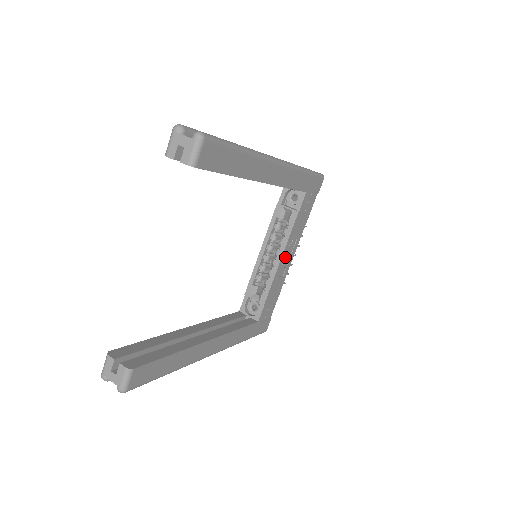
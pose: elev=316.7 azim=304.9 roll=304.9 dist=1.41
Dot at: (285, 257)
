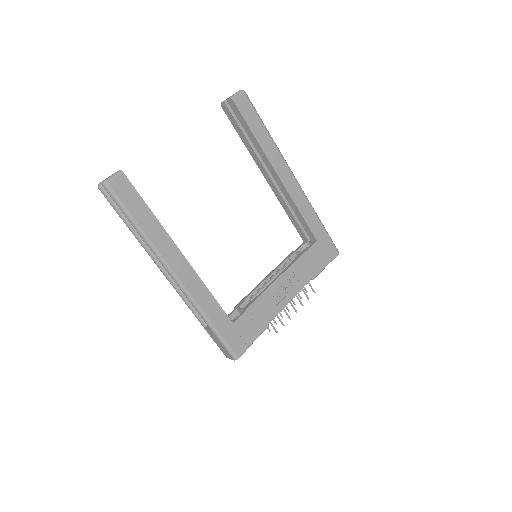
Dot at: (283, 286)
